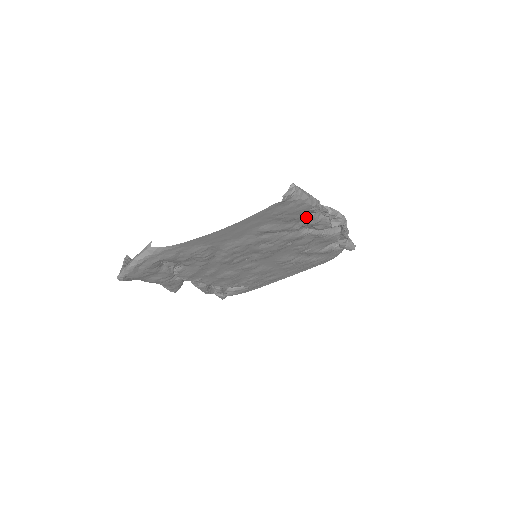
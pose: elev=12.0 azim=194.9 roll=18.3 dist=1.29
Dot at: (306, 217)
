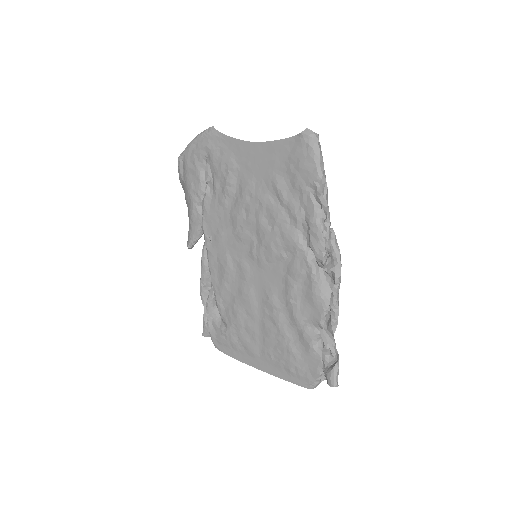
Dot at: (309, 201)
